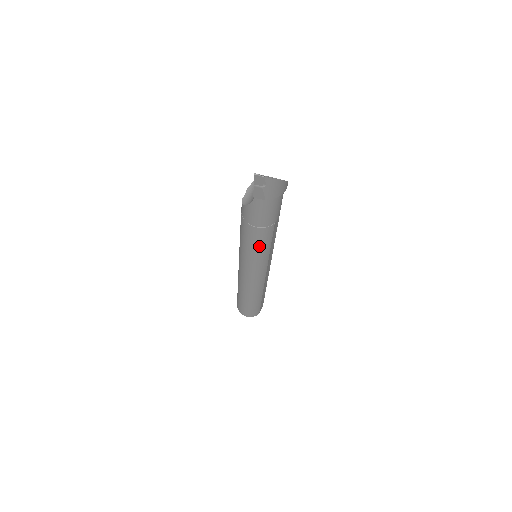
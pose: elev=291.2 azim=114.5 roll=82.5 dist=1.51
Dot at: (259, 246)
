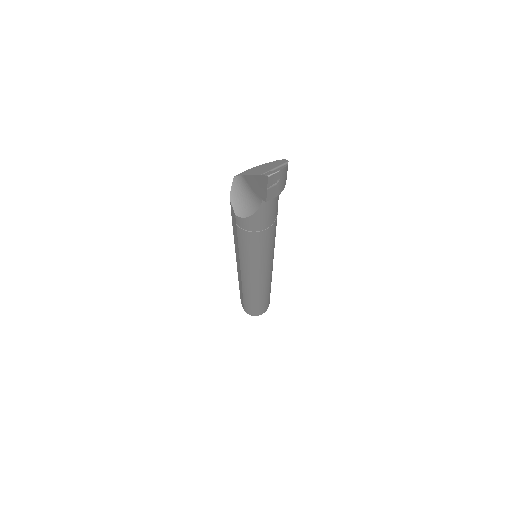
Dot at: (270, 244)
